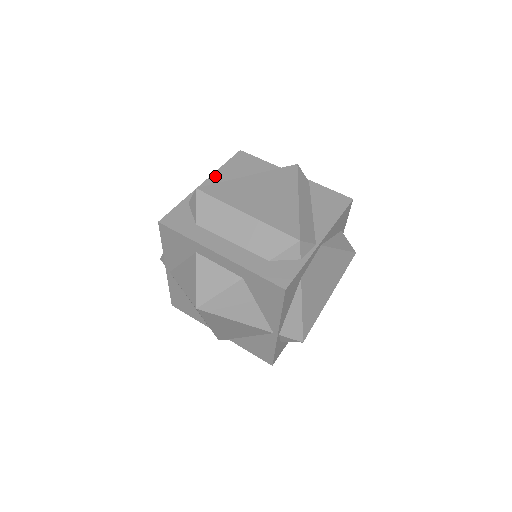
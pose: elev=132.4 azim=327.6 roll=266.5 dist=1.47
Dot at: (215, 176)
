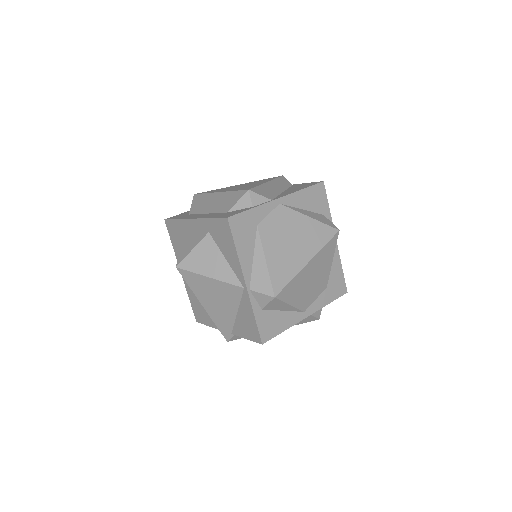
Dot at: occluded
